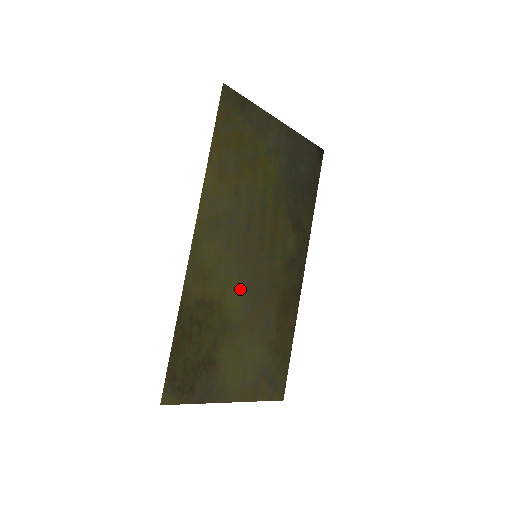
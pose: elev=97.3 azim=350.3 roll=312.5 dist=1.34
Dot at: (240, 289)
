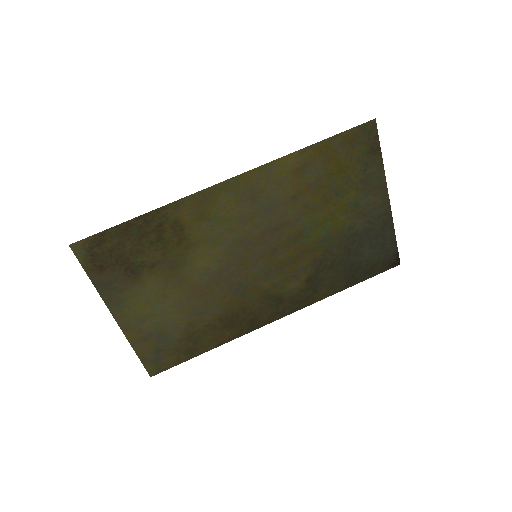
Dot at: (217, 259)
